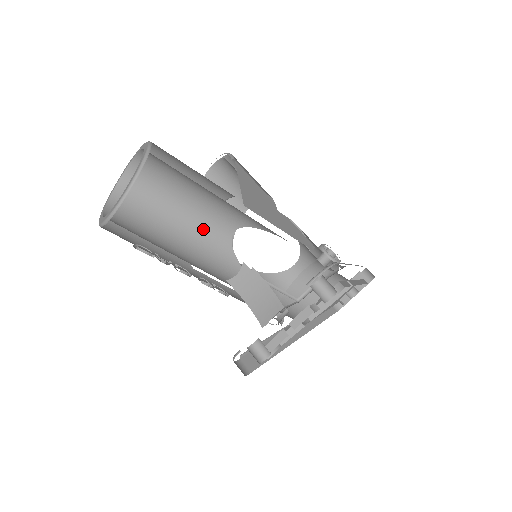
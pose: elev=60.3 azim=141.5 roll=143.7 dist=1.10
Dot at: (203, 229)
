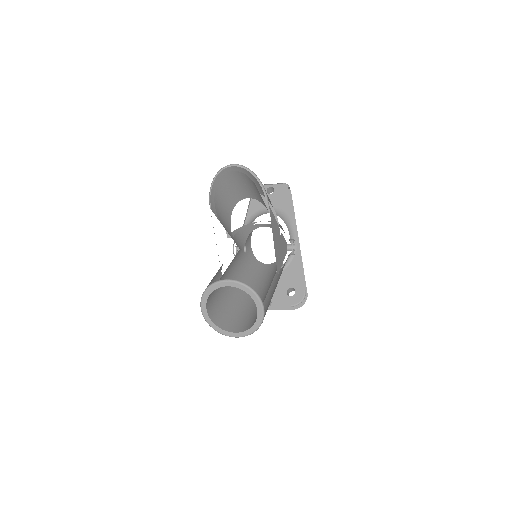
Dot at: occluded
